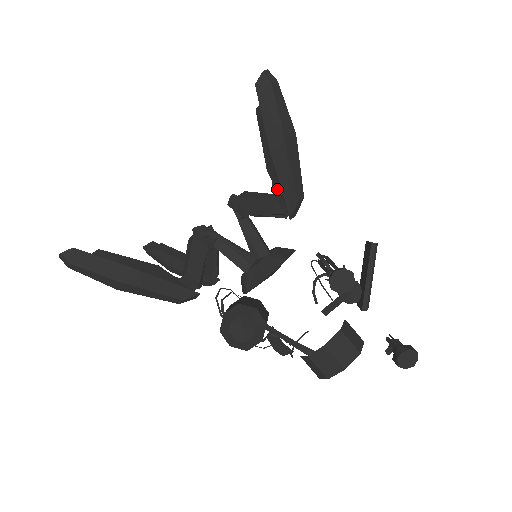
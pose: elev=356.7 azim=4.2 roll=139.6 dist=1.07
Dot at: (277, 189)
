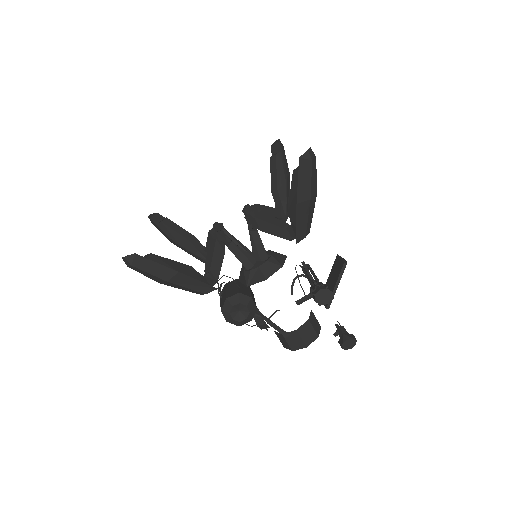
Dot at: (292, 224)
